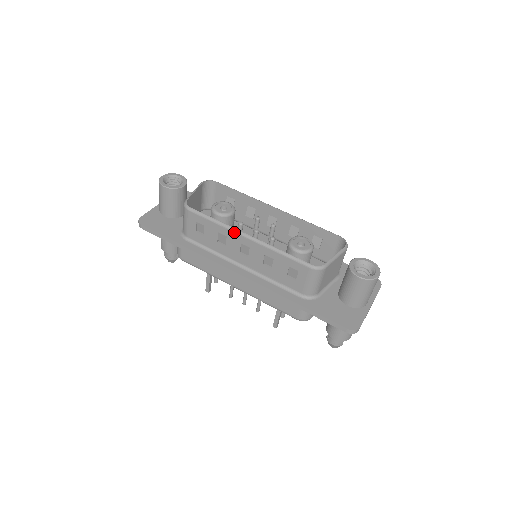
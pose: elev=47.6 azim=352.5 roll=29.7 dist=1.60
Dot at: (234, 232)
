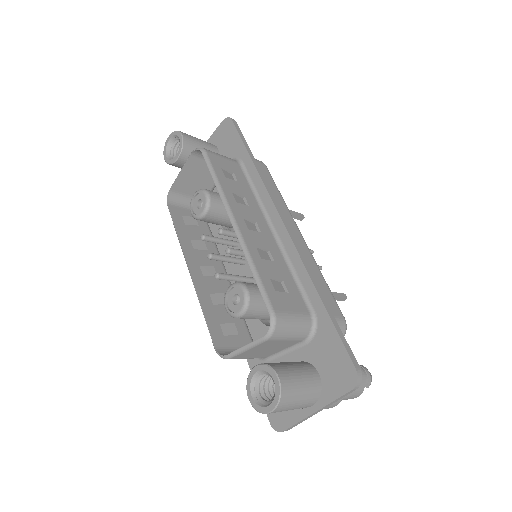
Dot at: (185, 257)
